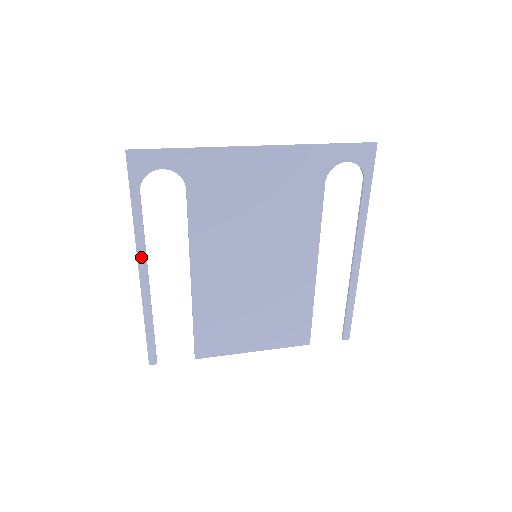
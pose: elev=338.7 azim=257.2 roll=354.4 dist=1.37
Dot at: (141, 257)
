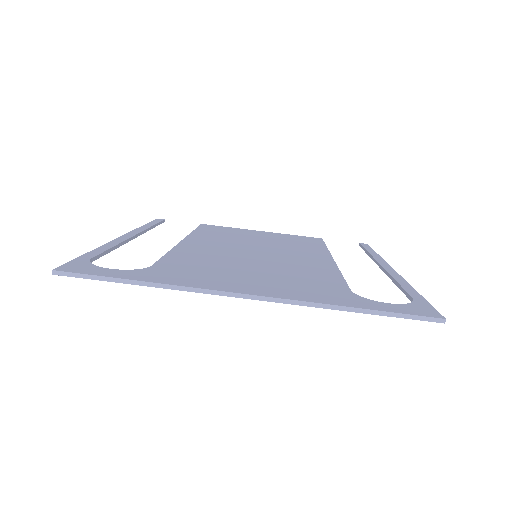
Dot at: occluded
